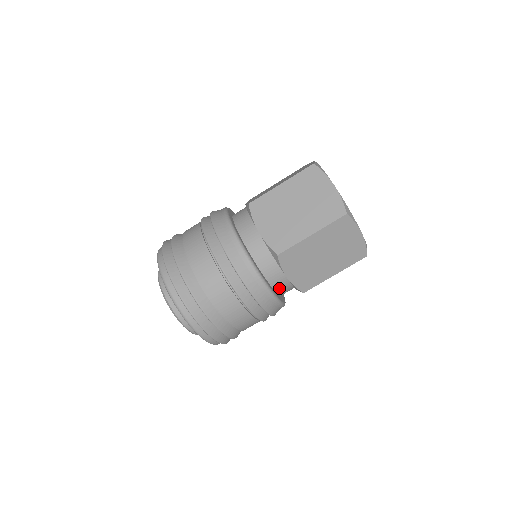
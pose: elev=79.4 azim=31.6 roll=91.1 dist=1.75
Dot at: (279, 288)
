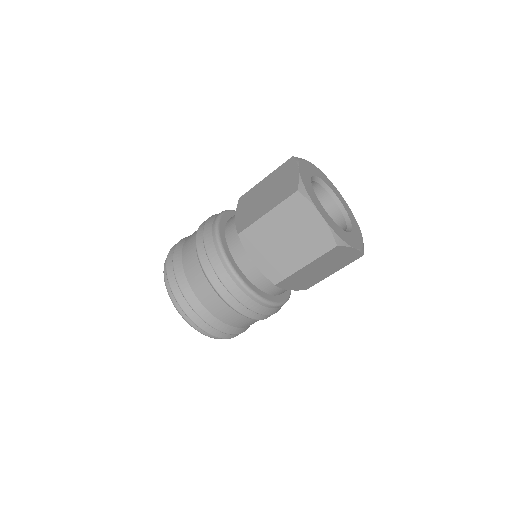
Dot at: (252, 277)
